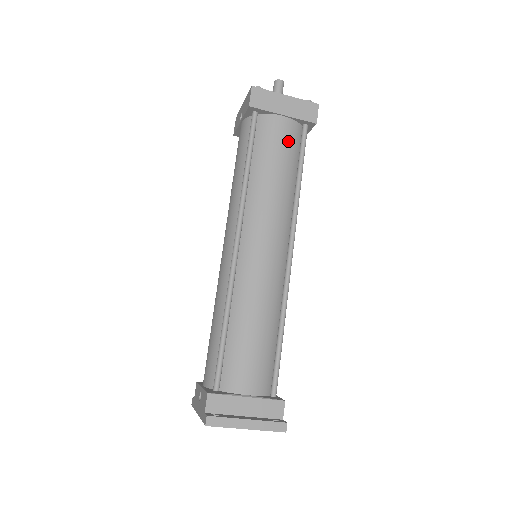
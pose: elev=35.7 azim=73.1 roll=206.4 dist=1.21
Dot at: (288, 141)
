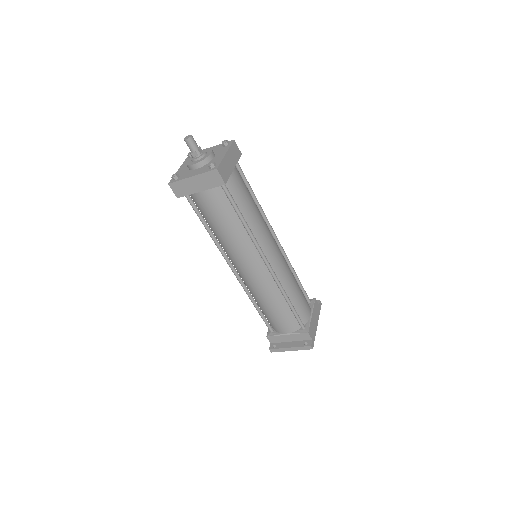
Dot at: (217, 205)
